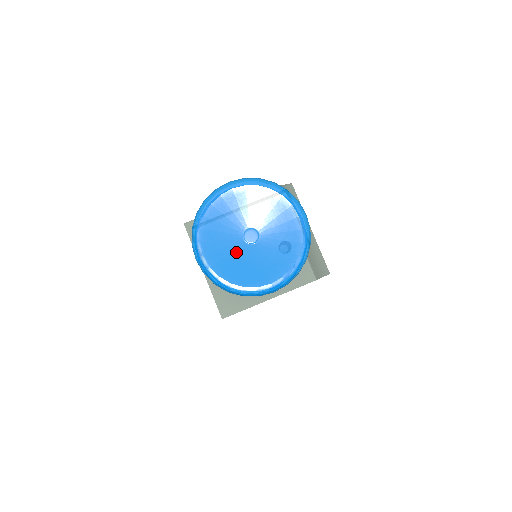
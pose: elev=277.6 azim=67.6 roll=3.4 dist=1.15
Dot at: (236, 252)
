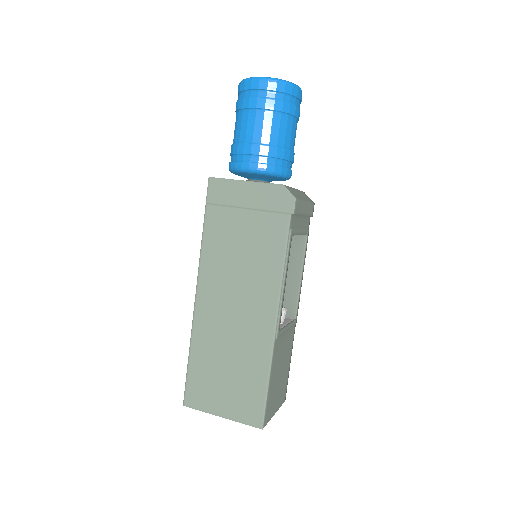
Dot at: occluded
